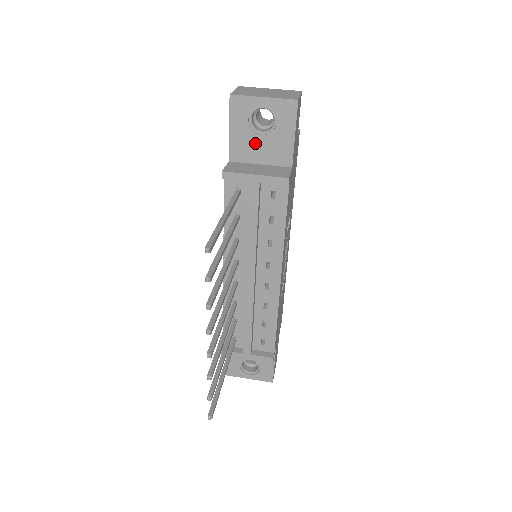
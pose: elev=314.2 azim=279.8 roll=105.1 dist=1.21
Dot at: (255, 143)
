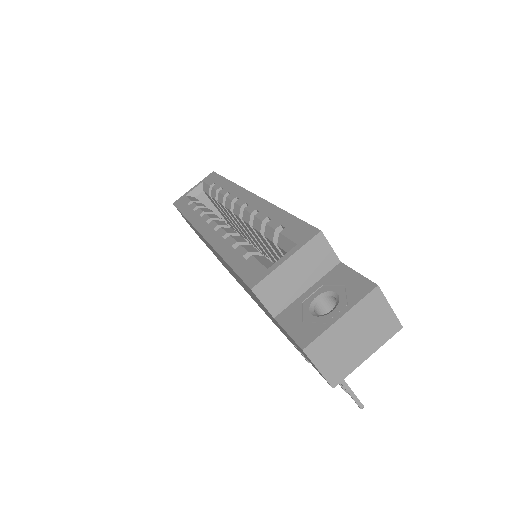
Dot at: occluded
